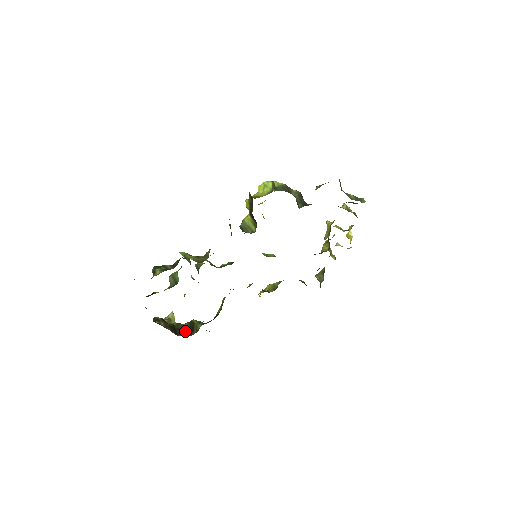
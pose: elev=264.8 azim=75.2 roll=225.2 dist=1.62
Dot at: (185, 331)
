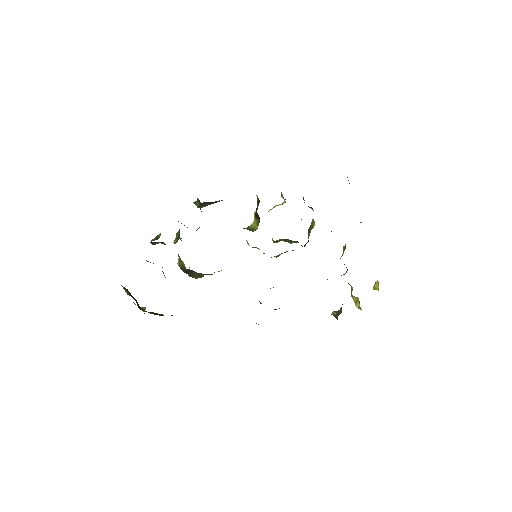
Dot at: (151, 313)
